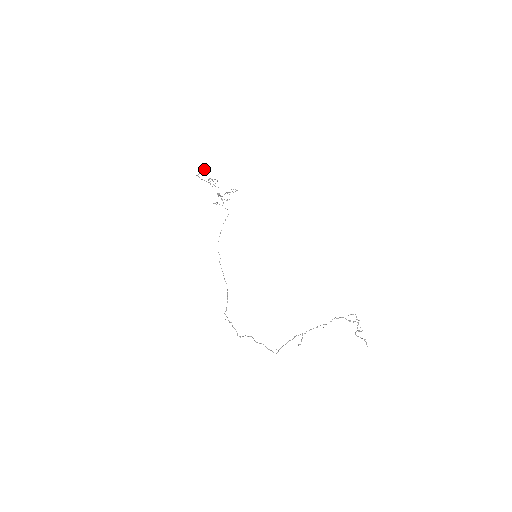
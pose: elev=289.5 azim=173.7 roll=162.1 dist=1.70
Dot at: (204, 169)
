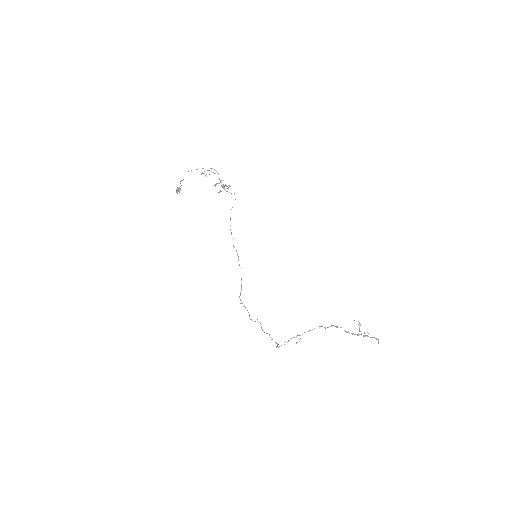
Dot at: (176, 190)
